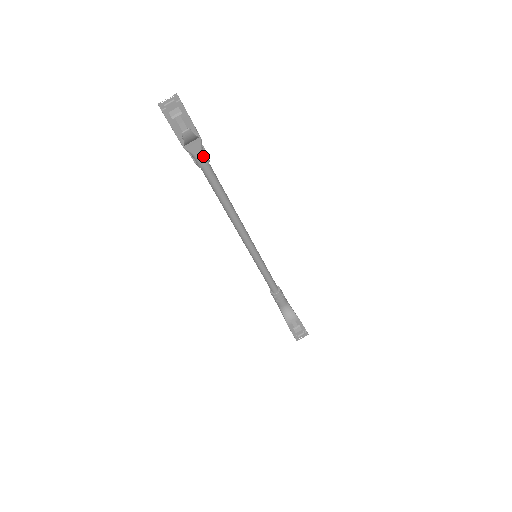
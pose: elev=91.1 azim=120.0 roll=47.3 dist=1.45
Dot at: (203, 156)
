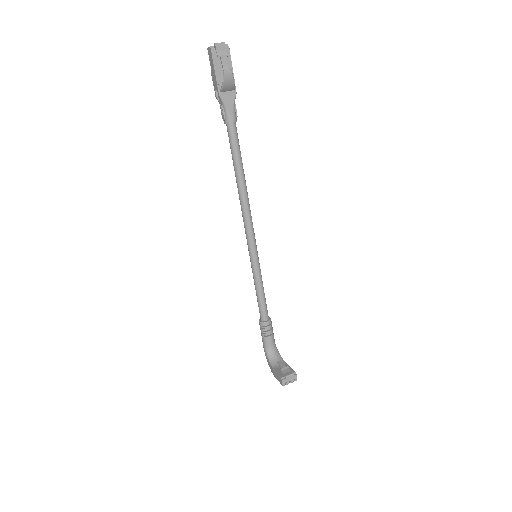
Dot at: (233, 111)
